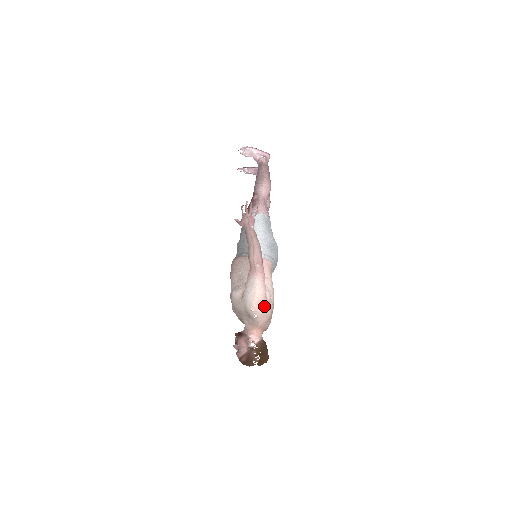
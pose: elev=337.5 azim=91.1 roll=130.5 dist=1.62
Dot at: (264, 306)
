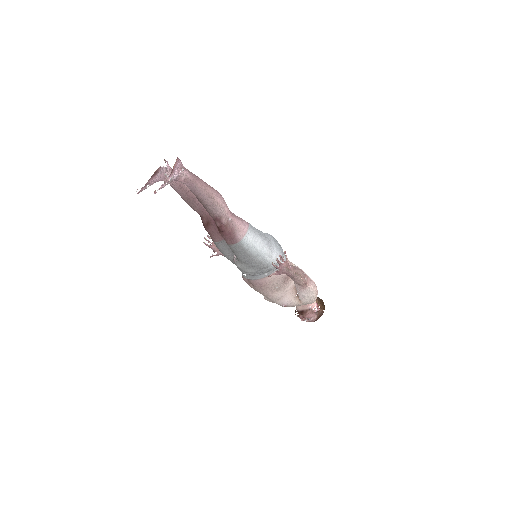
Dot at: occluded
